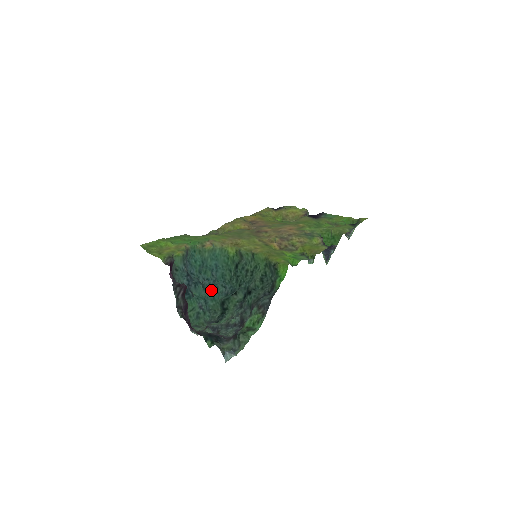
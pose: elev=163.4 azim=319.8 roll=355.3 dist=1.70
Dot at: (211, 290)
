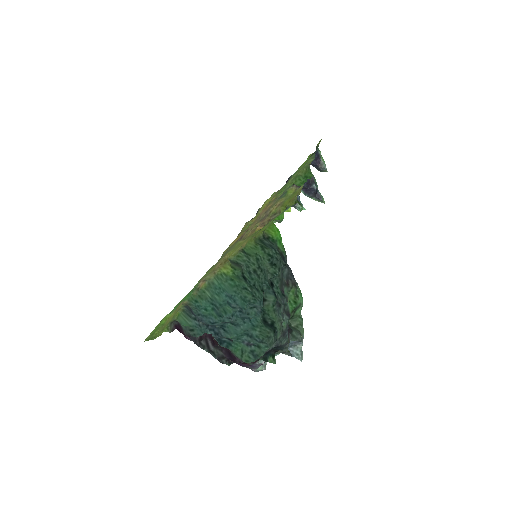
Dot at: (243, 321)
